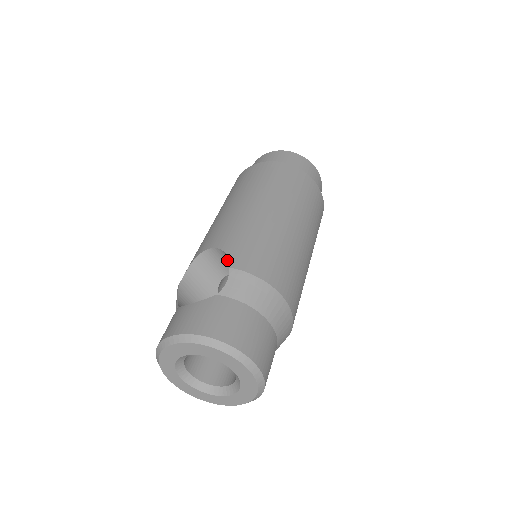
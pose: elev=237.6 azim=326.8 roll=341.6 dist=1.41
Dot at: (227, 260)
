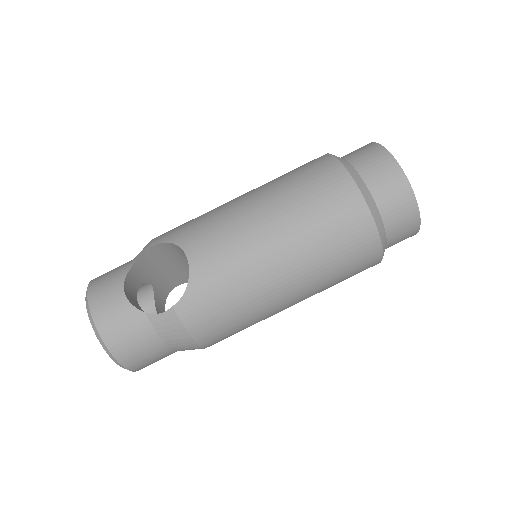
Dot at: occluded
